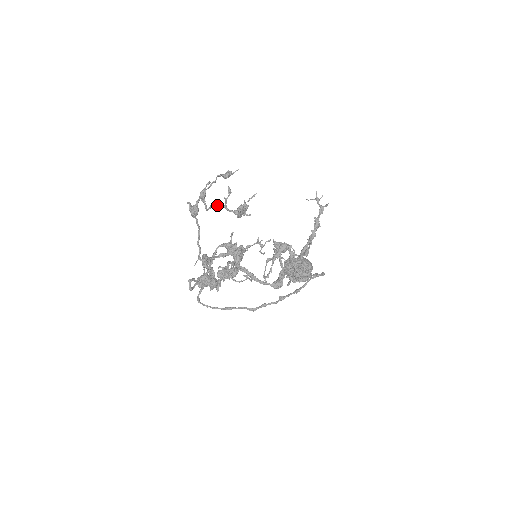
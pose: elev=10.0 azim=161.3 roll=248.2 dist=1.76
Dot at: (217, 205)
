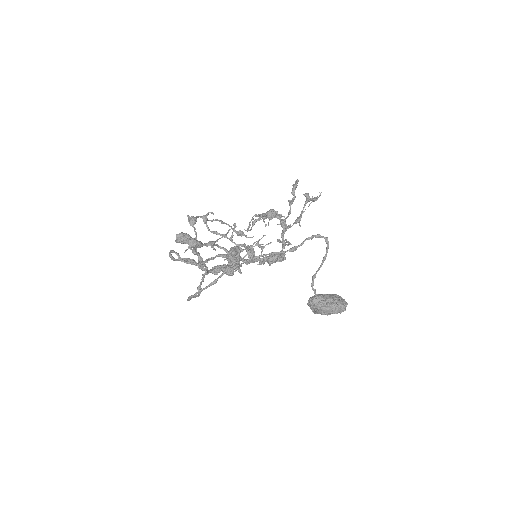
Dot at: (222, 234)
